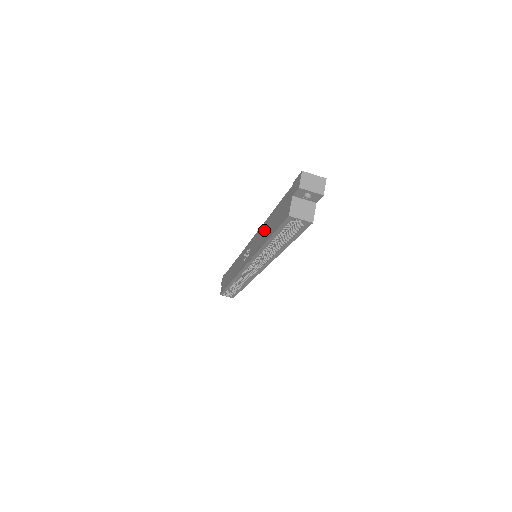
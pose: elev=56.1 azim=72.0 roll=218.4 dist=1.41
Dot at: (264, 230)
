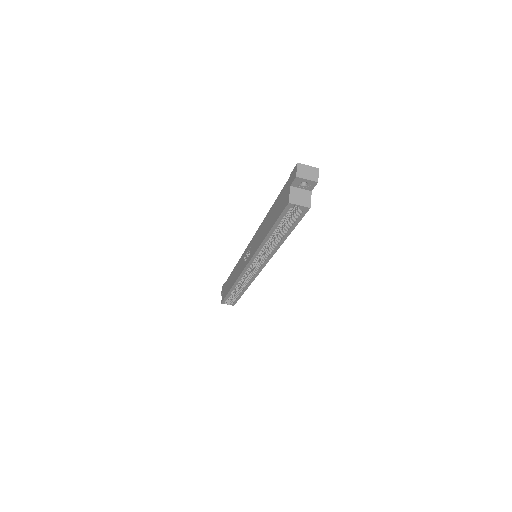
Dot at: (264, 226)
